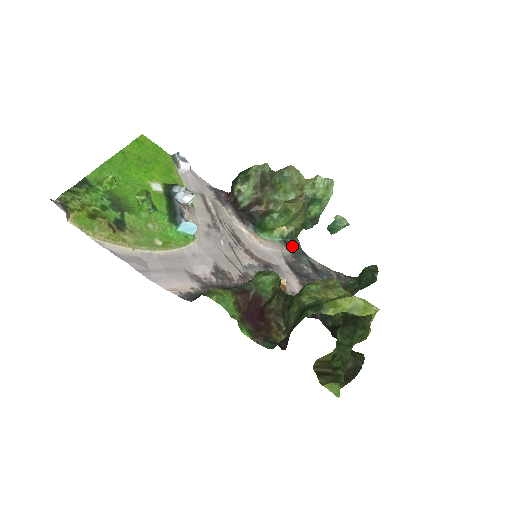
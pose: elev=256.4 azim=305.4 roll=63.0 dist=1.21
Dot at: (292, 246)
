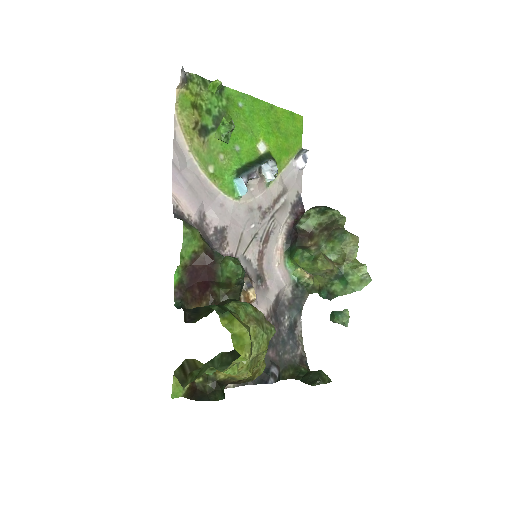
Dot at: (298, 294)
